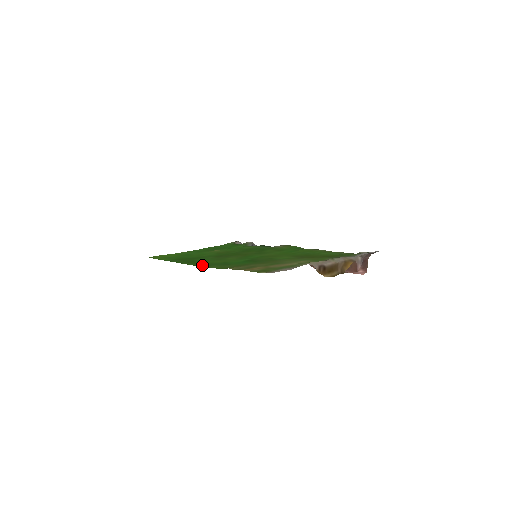
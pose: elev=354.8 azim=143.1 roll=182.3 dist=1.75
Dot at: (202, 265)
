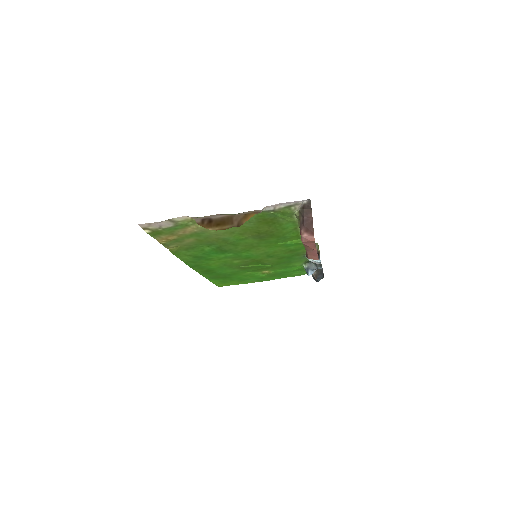
Dot at: (193, 265)
